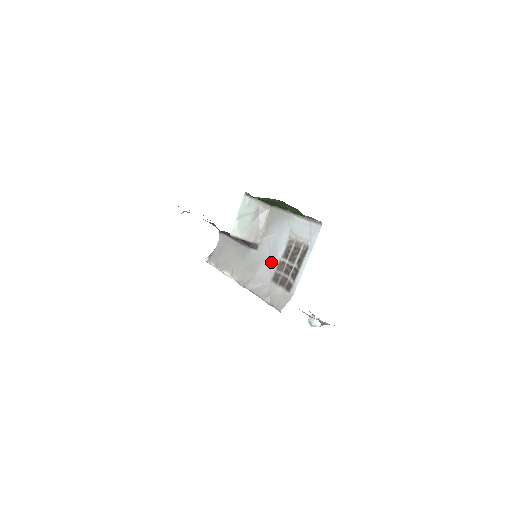
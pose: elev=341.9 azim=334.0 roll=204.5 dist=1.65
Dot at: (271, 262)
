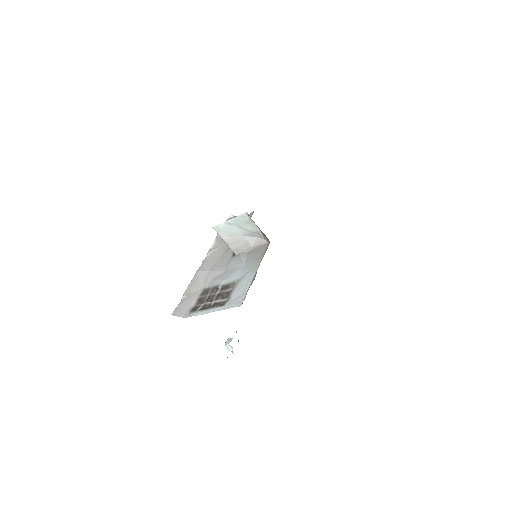
Dot at: (218, 278)
